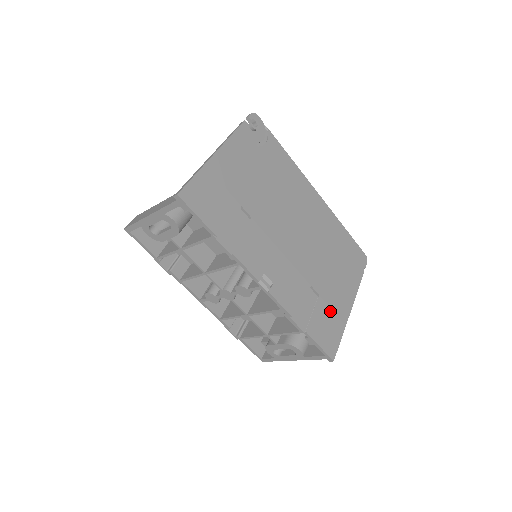
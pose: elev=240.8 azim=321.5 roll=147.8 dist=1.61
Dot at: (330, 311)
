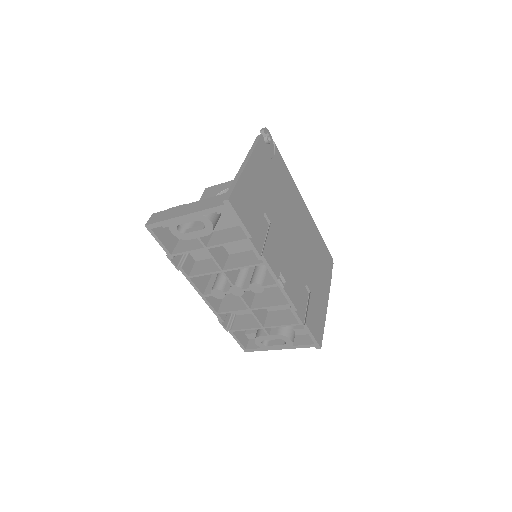
Dot at: (317, 306)
